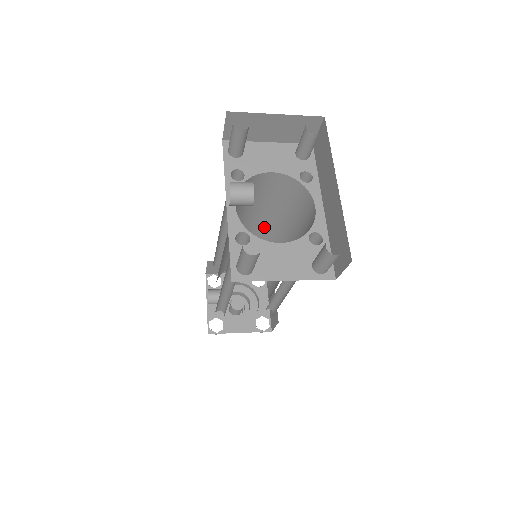
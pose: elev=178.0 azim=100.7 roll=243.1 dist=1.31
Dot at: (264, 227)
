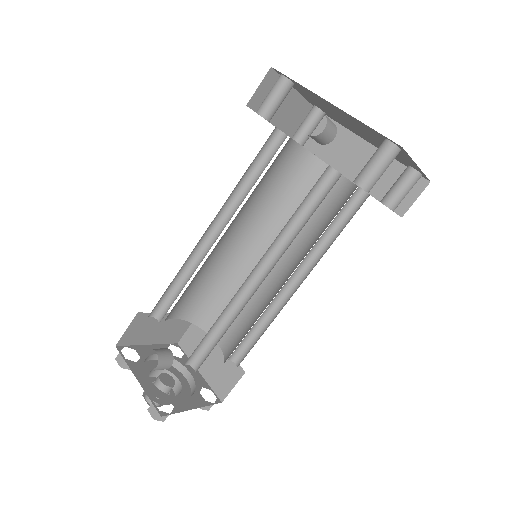
Dot at: (242, 234)
